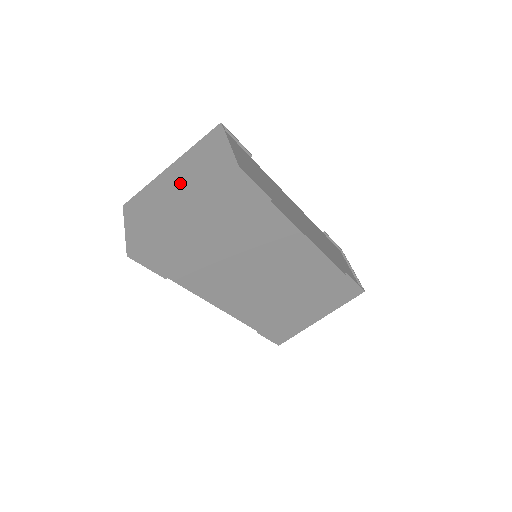
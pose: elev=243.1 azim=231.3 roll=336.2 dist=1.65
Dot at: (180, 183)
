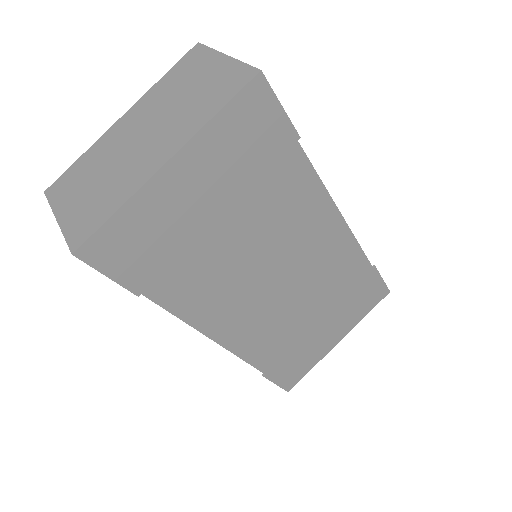
Dot at: (150, 127)
